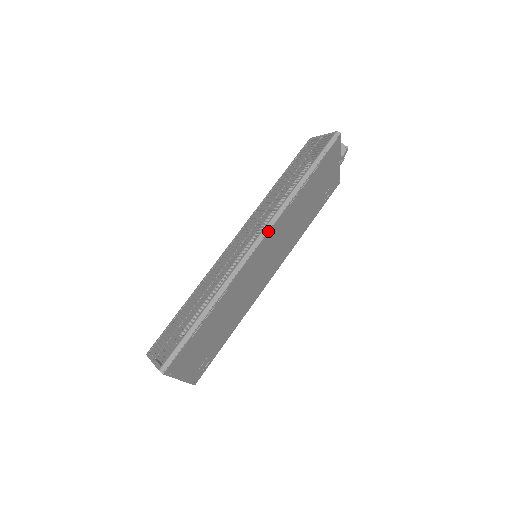
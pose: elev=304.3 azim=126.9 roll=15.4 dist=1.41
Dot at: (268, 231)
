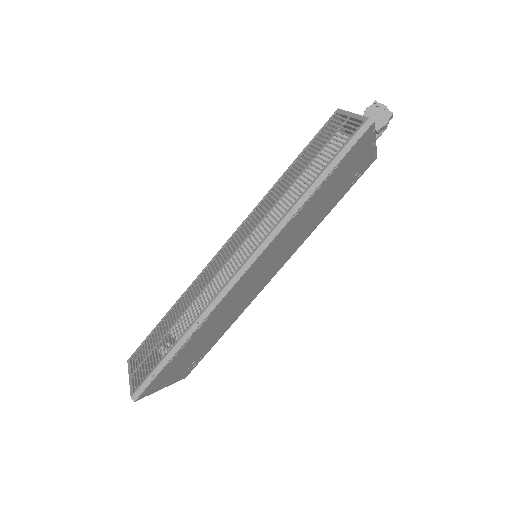
Dot at: (260, 254)
